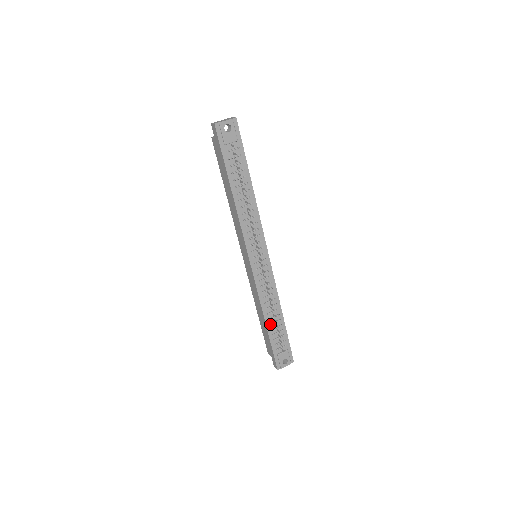
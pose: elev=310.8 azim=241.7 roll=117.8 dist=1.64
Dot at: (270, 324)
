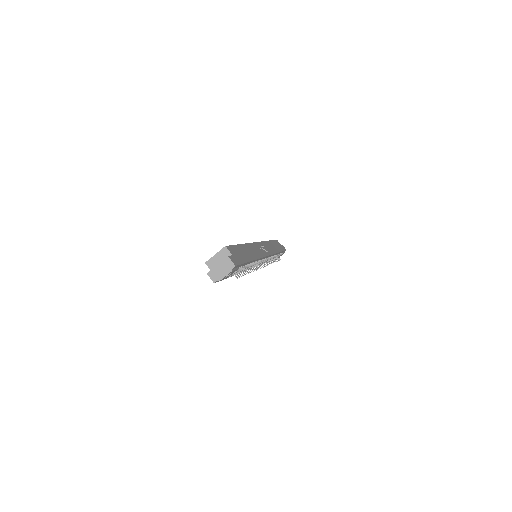
Dot at: occluded
